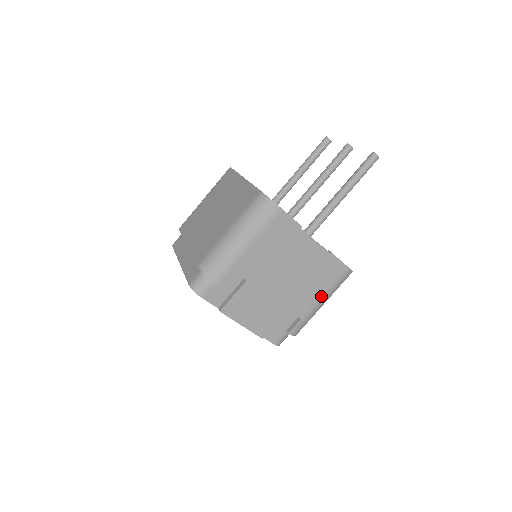
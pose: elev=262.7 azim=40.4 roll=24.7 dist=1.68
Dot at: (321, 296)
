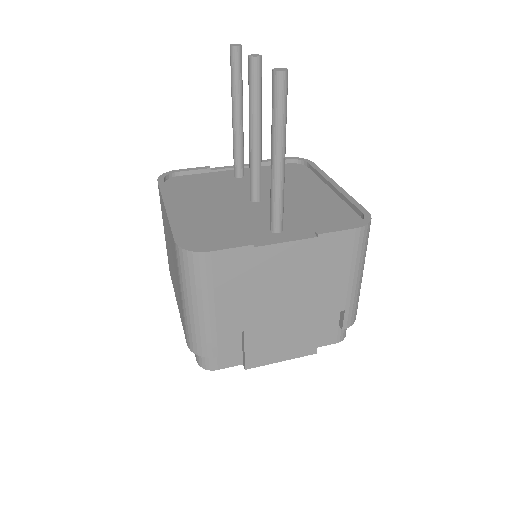
Dot at: (349, 277)
